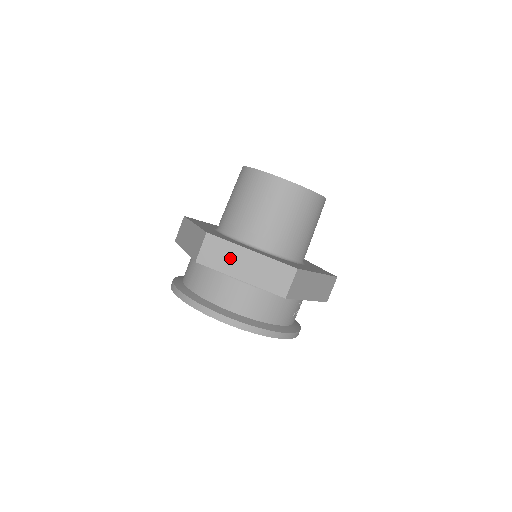
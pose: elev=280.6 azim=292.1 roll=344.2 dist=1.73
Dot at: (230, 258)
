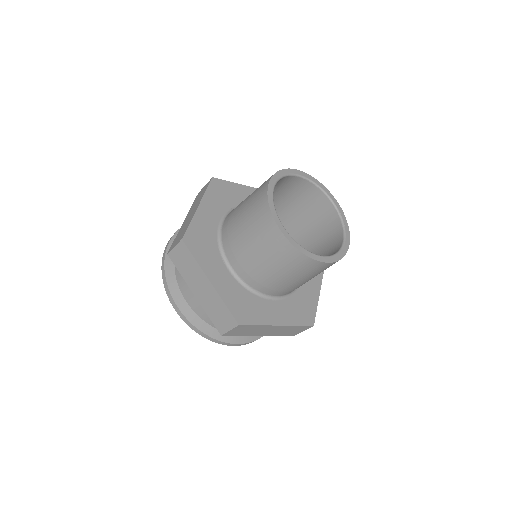
Dot at: (192, 273)
